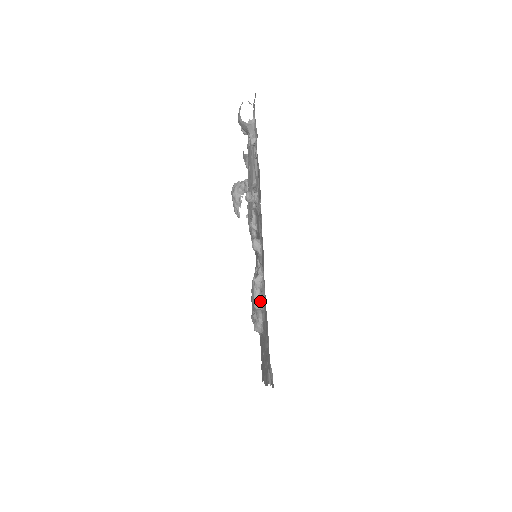
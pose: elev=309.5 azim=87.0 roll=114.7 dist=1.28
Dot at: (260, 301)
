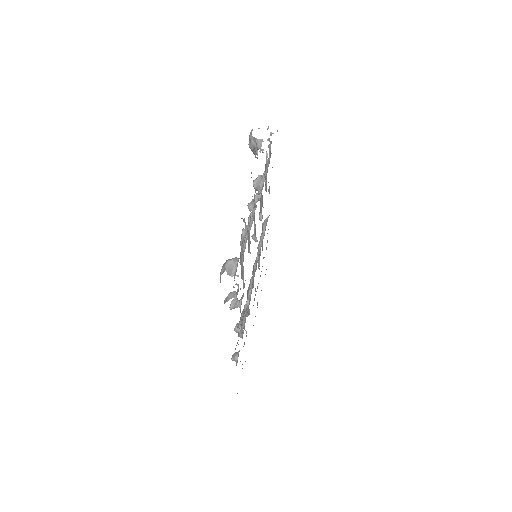
Dot at: occluded
